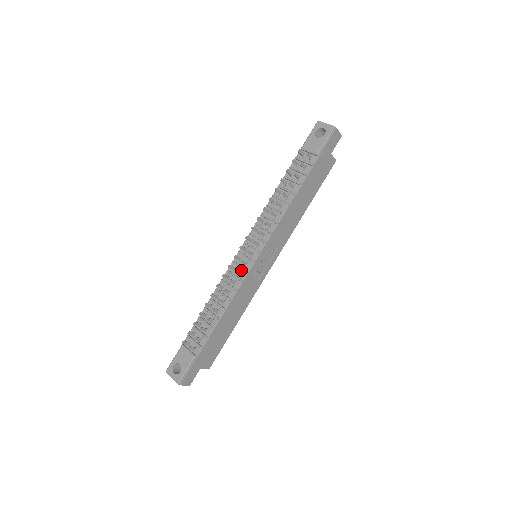
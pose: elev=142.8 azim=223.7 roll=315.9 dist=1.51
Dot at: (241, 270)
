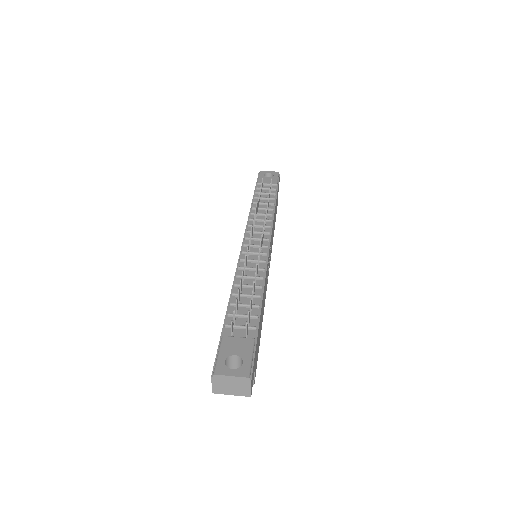
Dot at: (257, 256)
